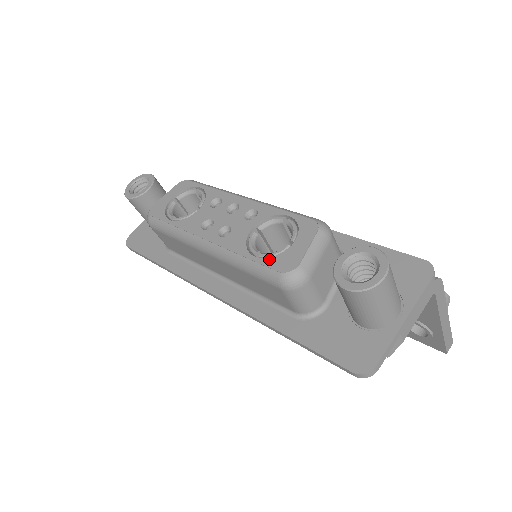
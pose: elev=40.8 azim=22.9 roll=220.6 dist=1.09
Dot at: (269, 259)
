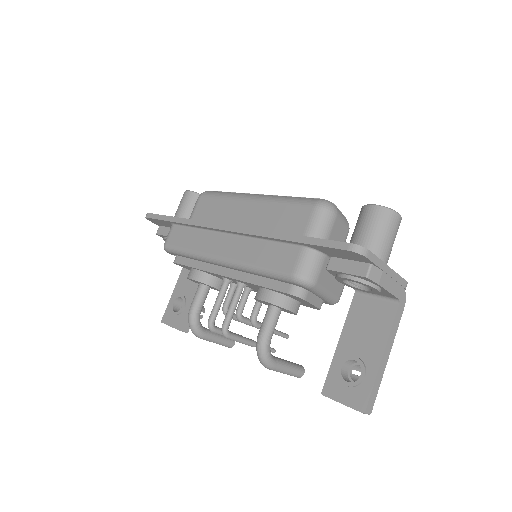
Dot at: occluded
